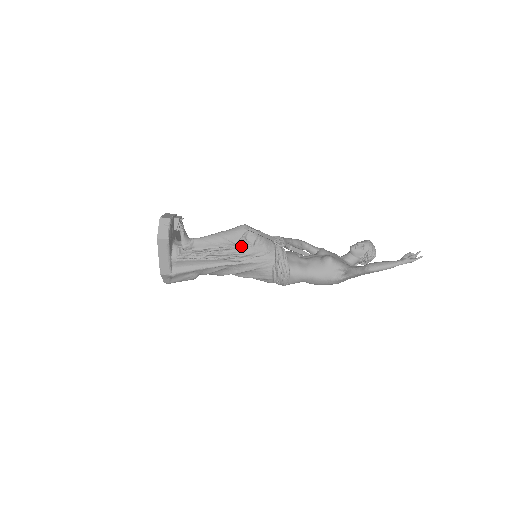
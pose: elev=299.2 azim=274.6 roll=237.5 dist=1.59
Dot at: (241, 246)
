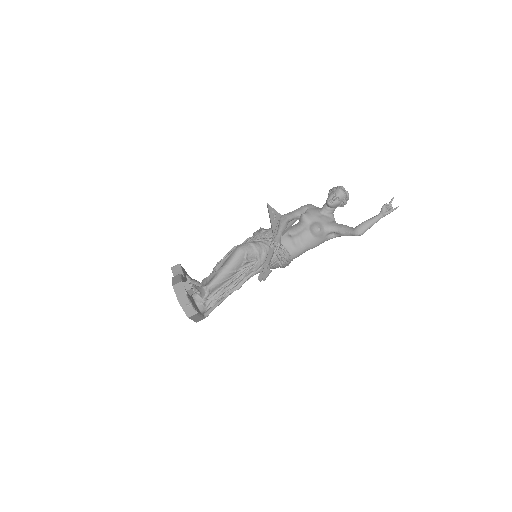
Dot at: (248, 269)
